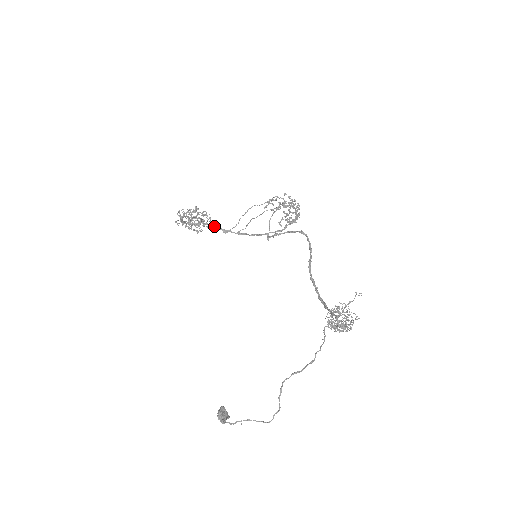
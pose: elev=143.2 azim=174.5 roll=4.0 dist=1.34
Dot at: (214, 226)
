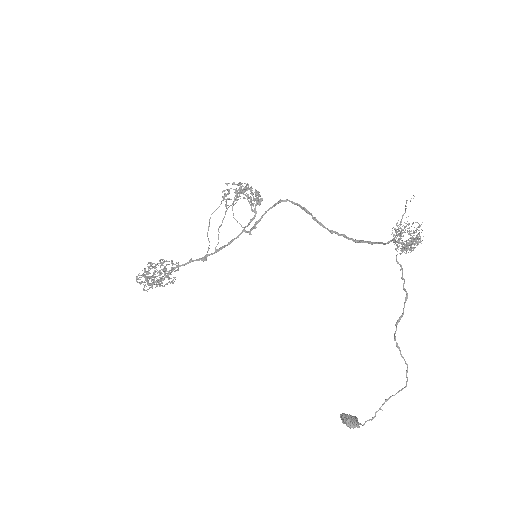
Dot at: (190, 262)
